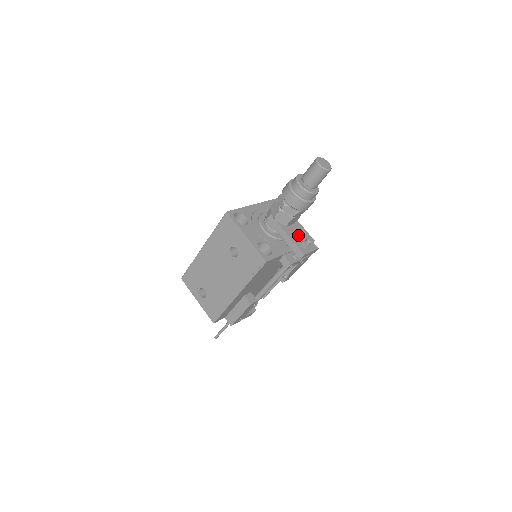
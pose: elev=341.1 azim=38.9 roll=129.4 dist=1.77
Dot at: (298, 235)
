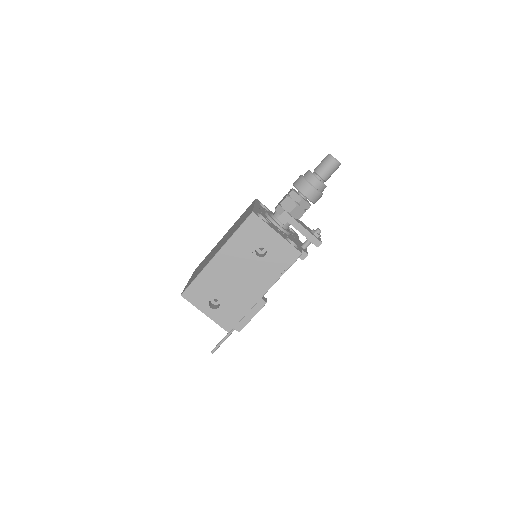
Dot at: (306, 227)
